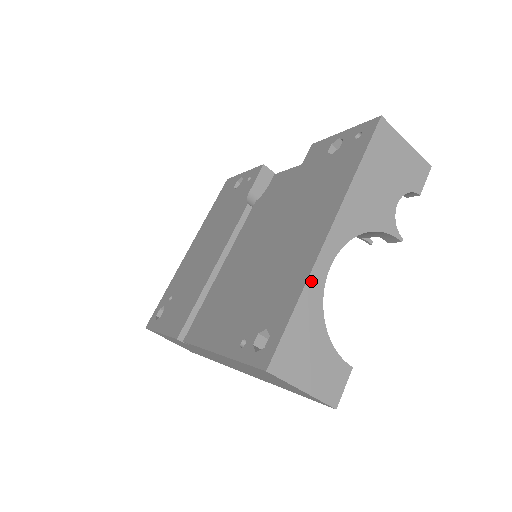
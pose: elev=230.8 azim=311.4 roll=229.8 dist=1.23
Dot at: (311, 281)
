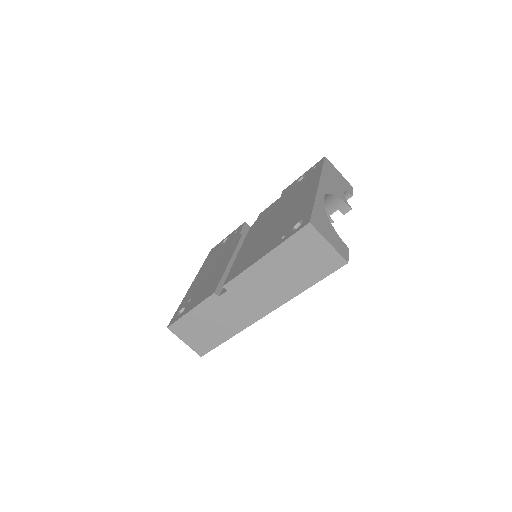
Dot at: (317, 199)
